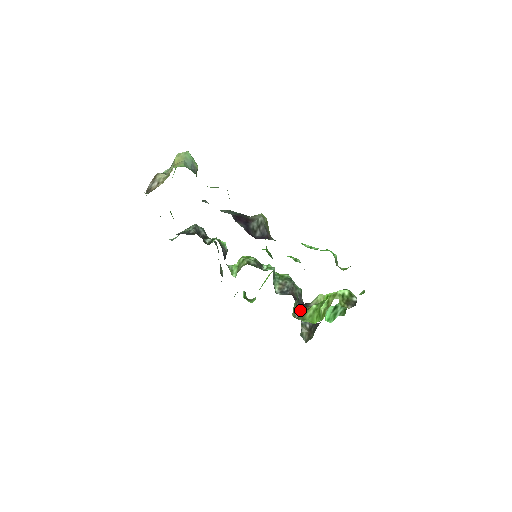
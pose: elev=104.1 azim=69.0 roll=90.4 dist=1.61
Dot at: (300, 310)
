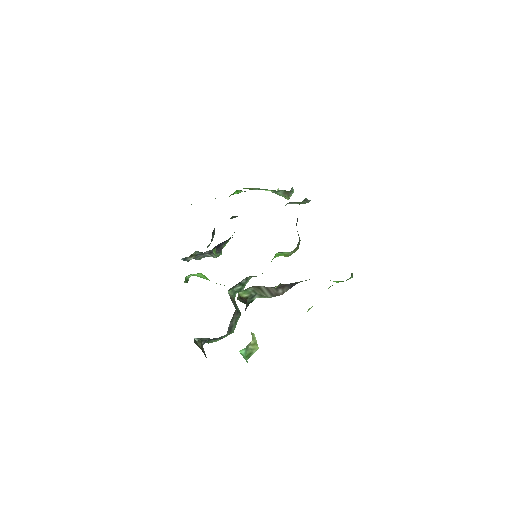
Dot at: (246, 302)
